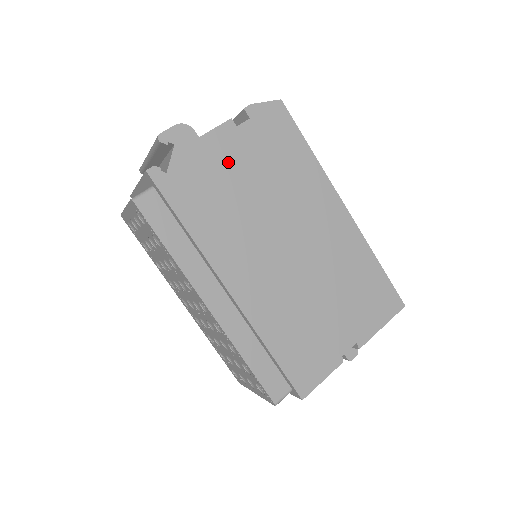
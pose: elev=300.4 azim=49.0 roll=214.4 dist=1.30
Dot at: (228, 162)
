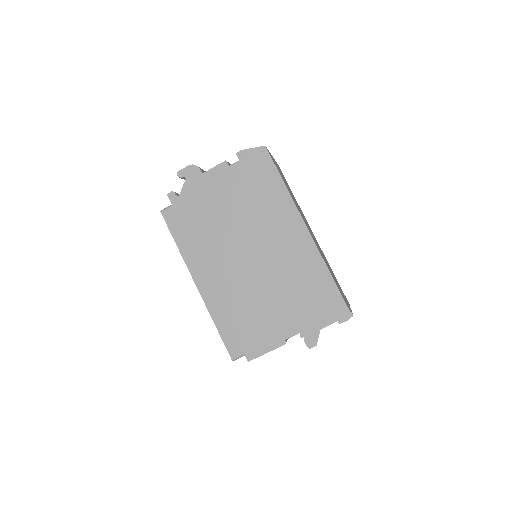
Dot at: (219, 190)
